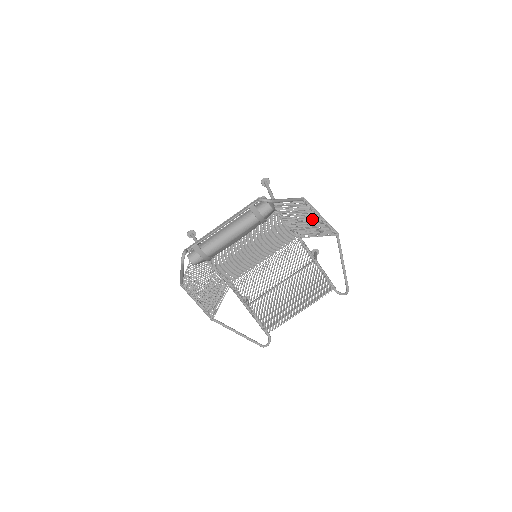
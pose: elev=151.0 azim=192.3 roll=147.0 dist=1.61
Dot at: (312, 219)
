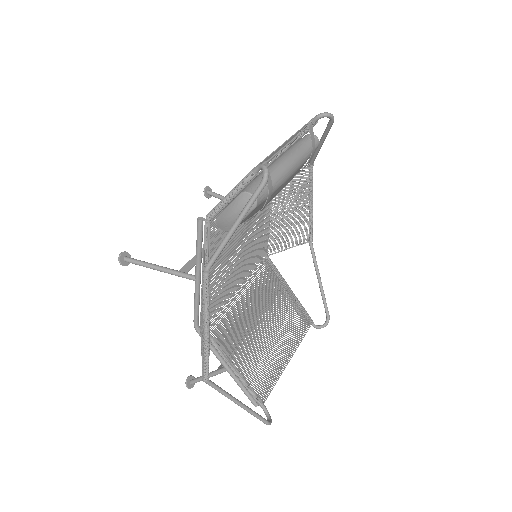
Dot at: (298, 211)
